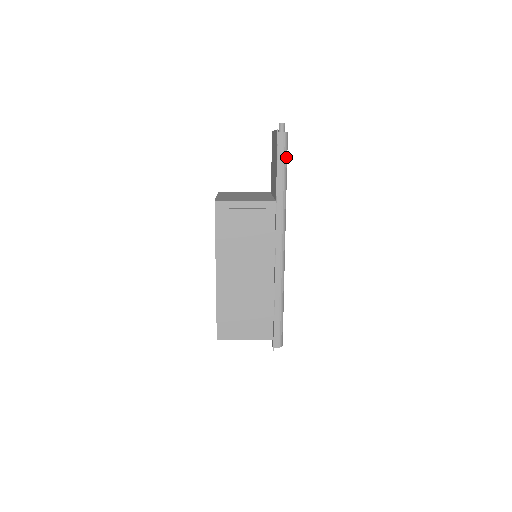
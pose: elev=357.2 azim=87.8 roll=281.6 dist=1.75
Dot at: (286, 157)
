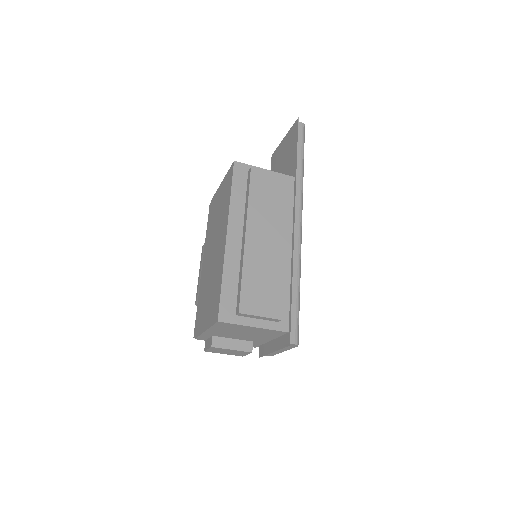
Dot at: occluded
